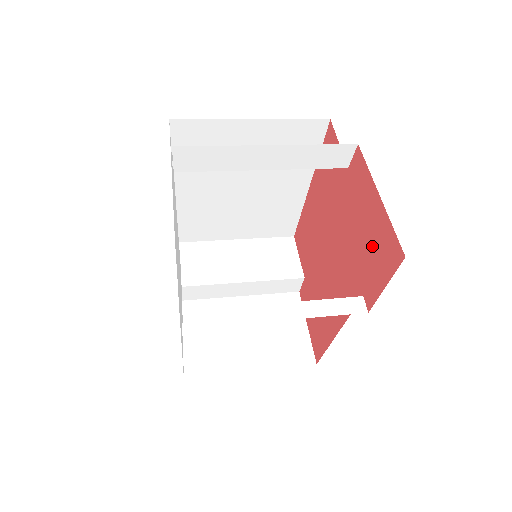
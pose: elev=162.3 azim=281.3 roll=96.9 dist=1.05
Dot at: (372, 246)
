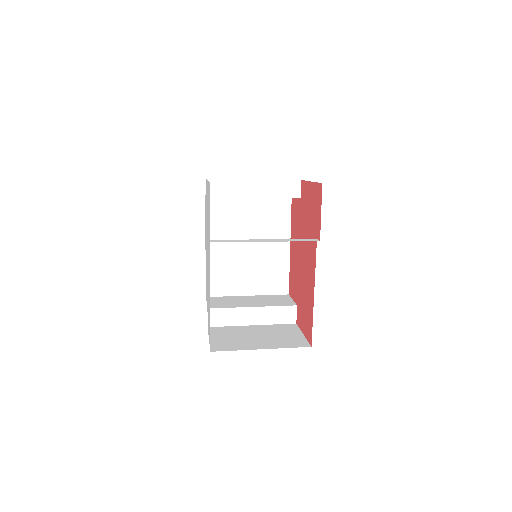
Dot at: (314, 207)
